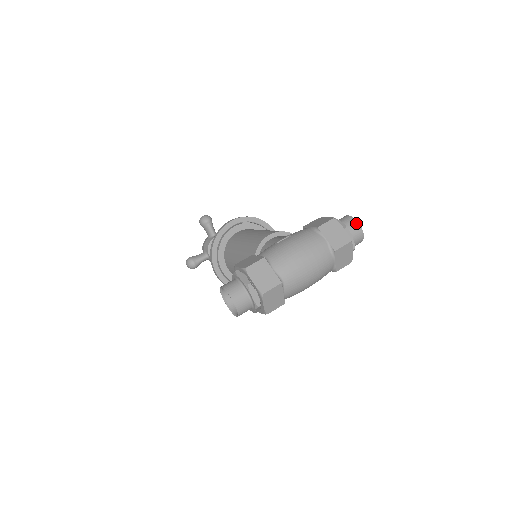
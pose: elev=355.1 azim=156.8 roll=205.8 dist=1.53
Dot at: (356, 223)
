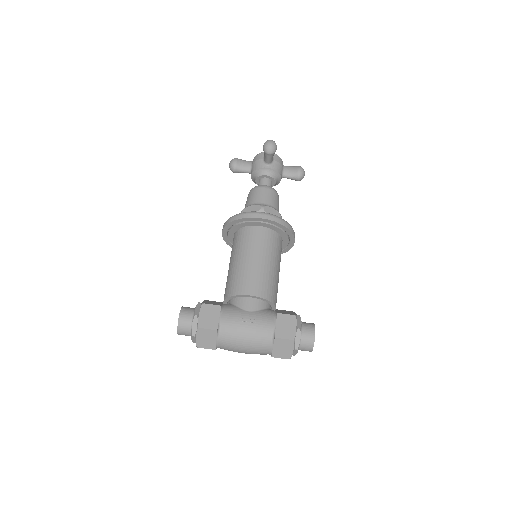
Dot at: (311, 347)
